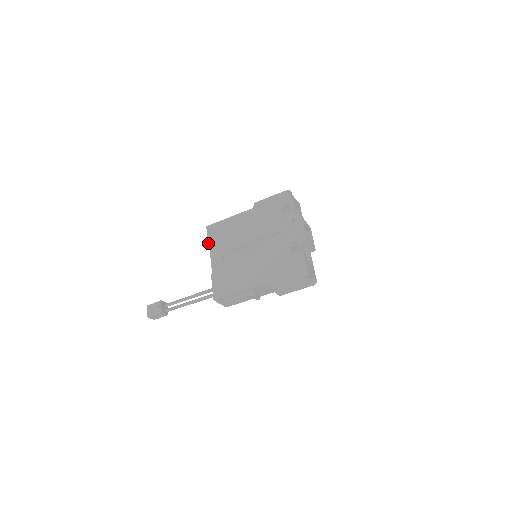
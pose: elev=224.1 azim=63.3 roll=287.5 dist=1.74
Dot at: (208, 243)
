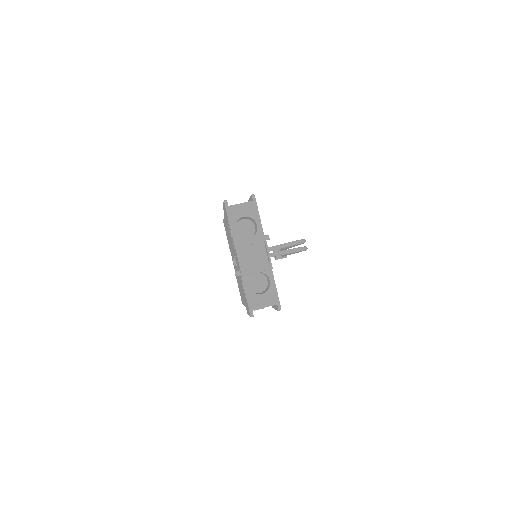
Dot at: occluded
